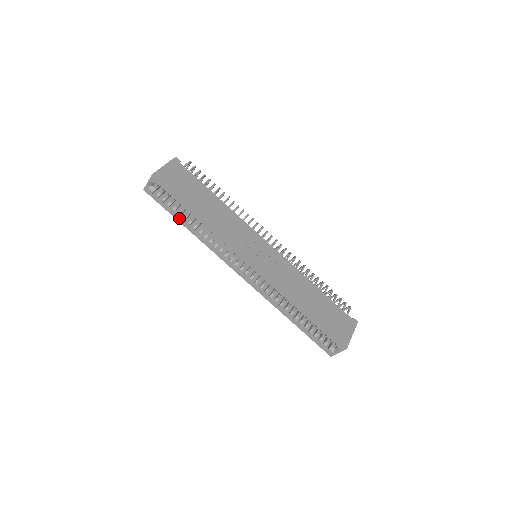
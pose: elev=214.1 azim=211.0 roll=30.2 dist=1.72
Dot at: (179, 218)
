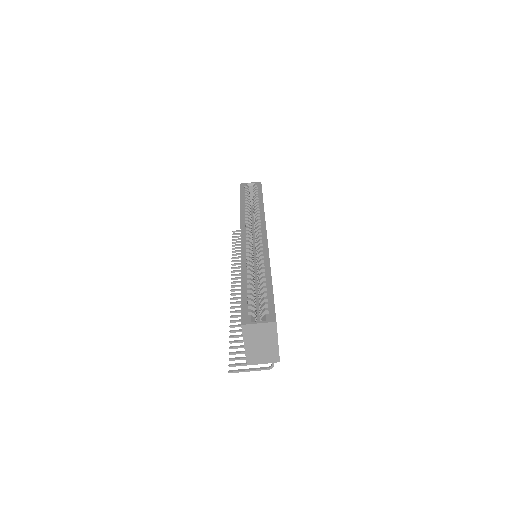
Dot at: (244, 199)
